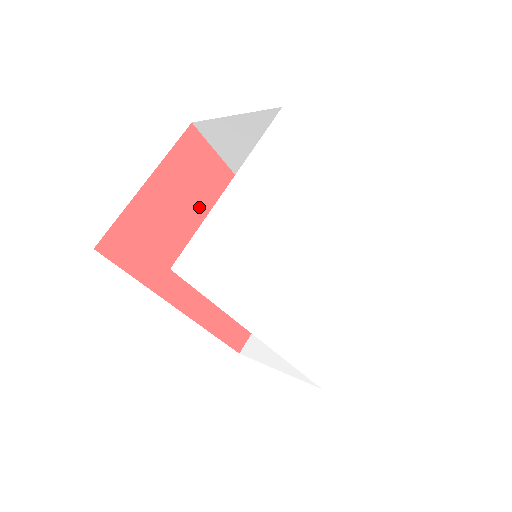
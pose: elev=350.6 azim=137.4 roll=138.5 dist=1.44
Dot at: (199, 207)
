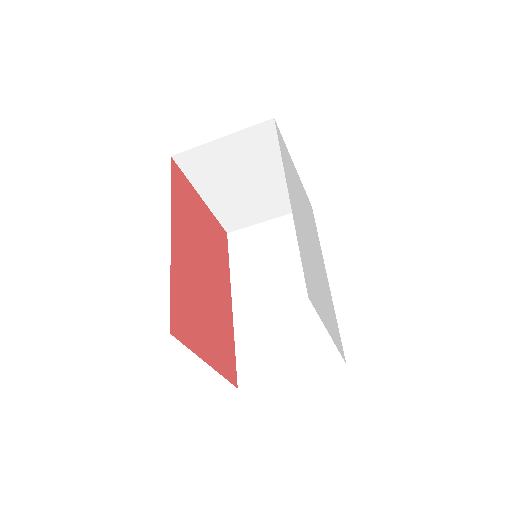
Dot at: (211, 247)
